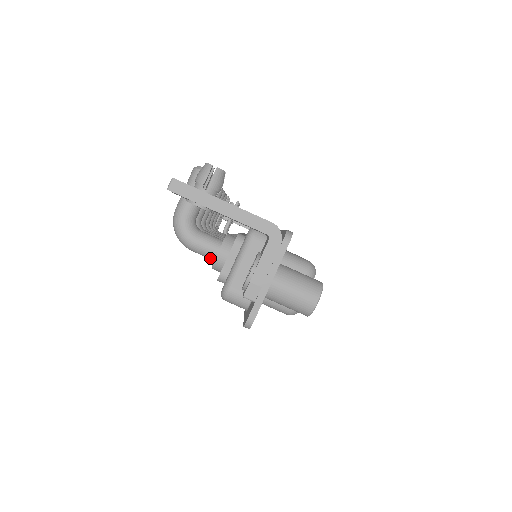
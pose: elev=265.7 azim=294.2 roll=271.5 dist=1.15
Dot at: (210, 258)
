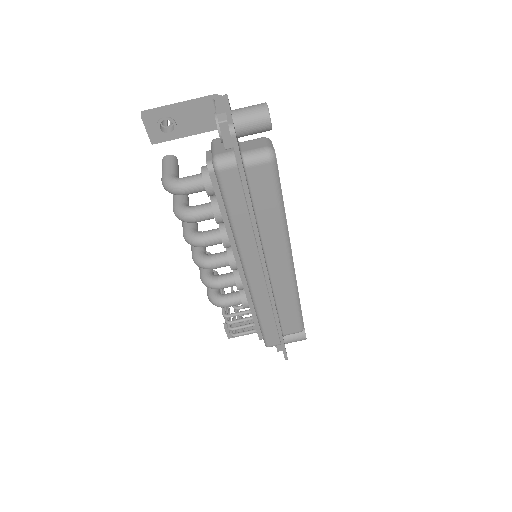
Dot at: (200, 184)
